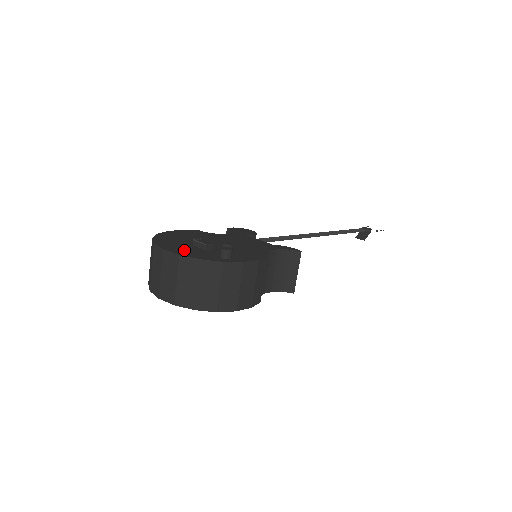
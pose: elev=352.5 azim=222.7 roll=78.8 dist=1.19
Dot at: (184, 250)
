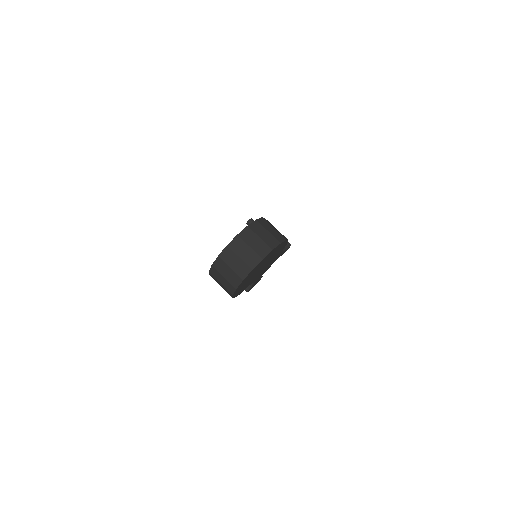
Dot at: occluded
